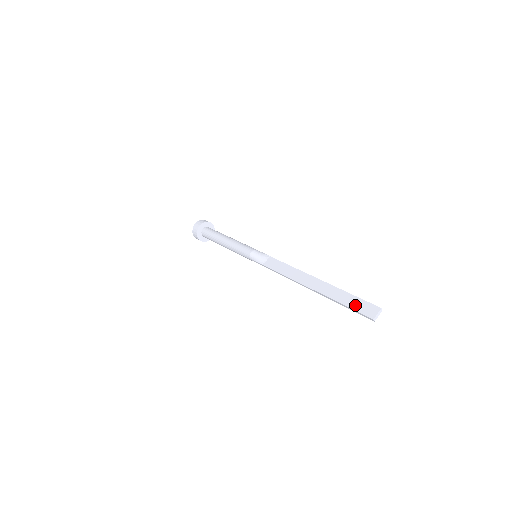
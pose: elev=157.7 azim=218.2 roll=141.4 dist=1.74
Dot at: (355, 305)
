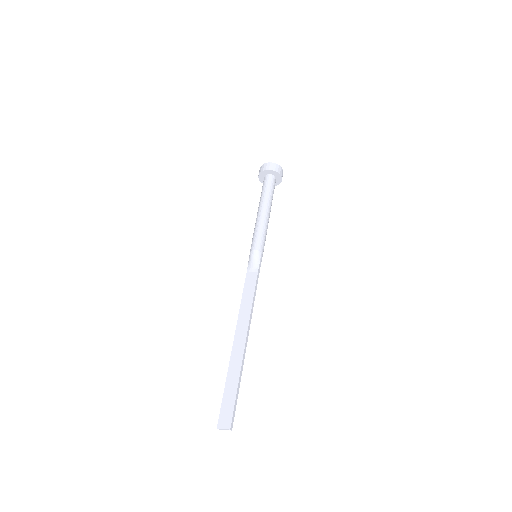
Dot at: (227, 400)
